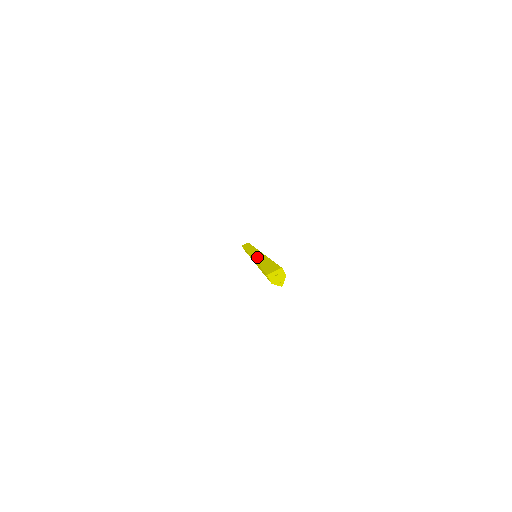
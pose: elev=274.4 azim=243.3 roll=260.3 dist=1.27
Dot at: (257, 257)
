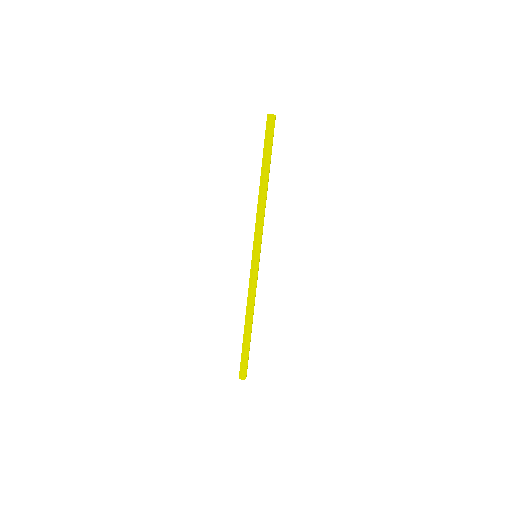
Dot at: occluded
